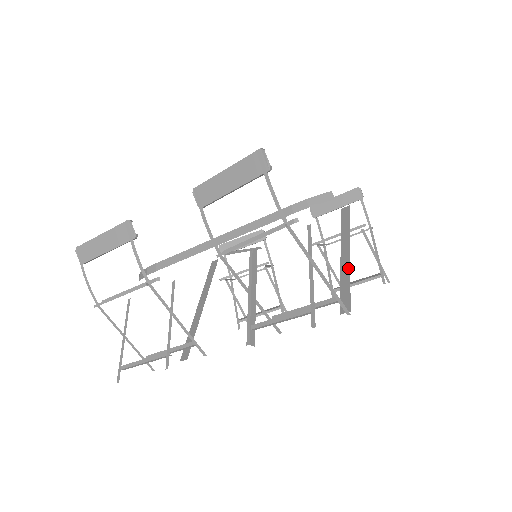
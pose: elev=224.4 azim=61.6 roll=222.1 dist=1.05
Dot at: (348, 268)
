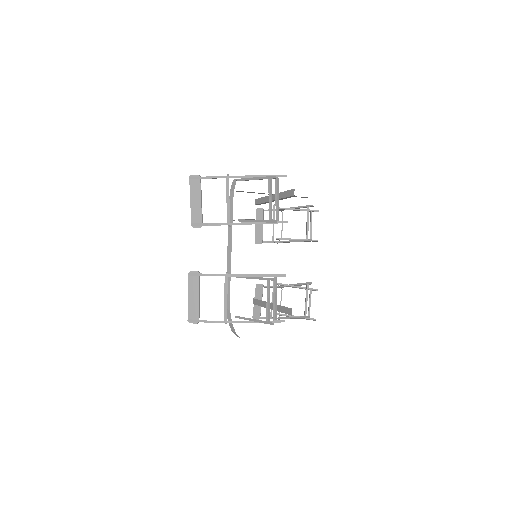
Dot at: (279, 194)
